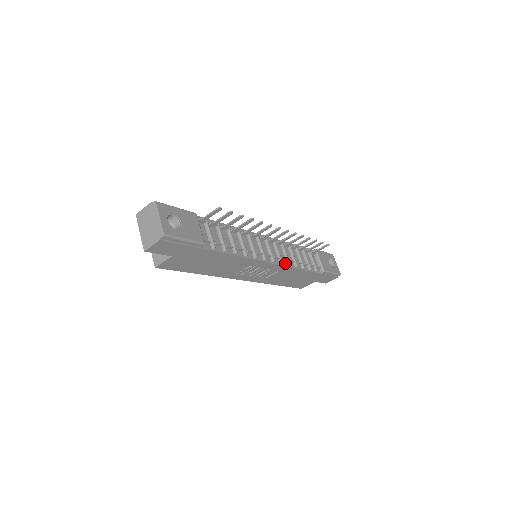
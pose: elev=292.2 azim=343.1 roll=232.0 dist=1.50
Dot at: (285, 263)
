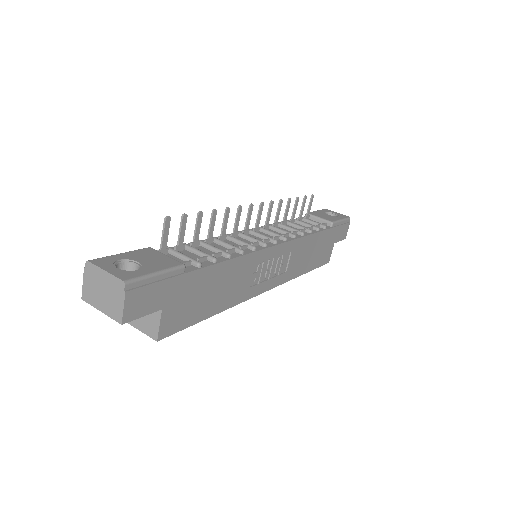
Dot at: (289, 238)
